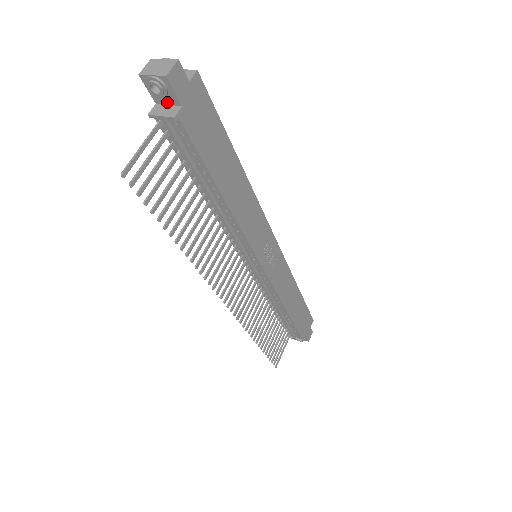
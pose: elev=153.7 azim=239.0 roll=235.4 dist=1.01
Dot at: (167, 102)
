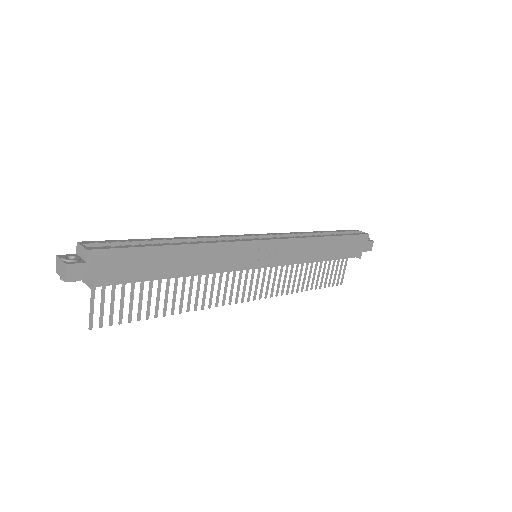
Dot at: occluded
